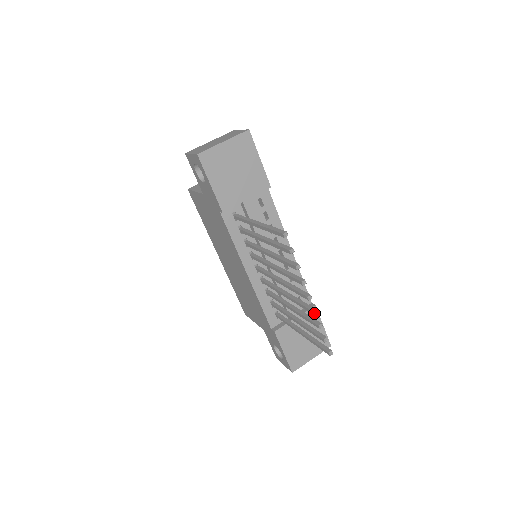
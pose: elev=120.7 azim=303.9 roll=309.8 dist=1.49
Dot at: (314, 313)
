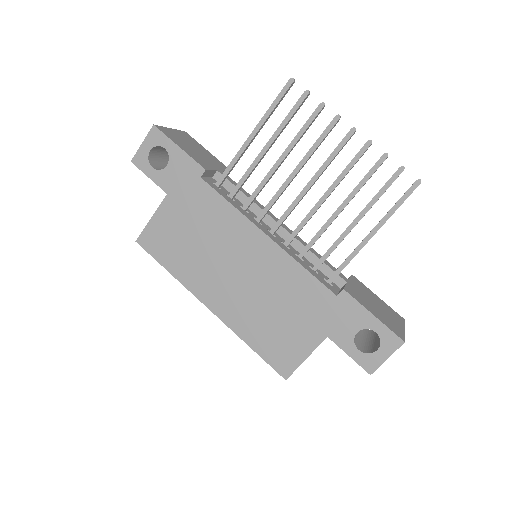
Dot at: (370, 141)
